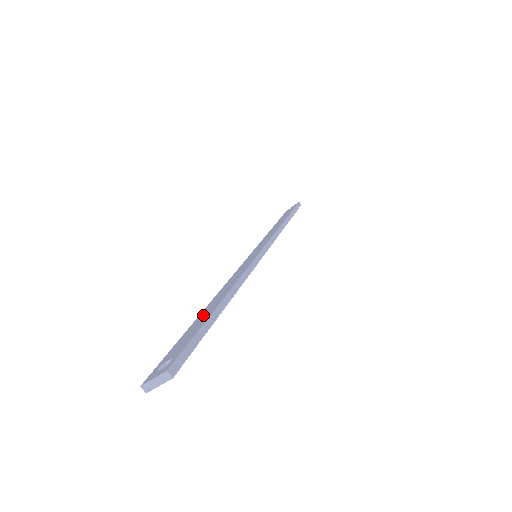
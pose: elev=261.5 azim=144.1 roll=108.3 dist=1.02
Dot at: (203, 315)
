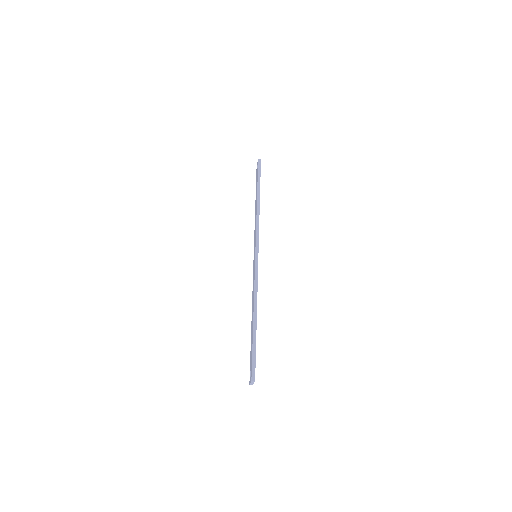
Dot at: (252, 331)
